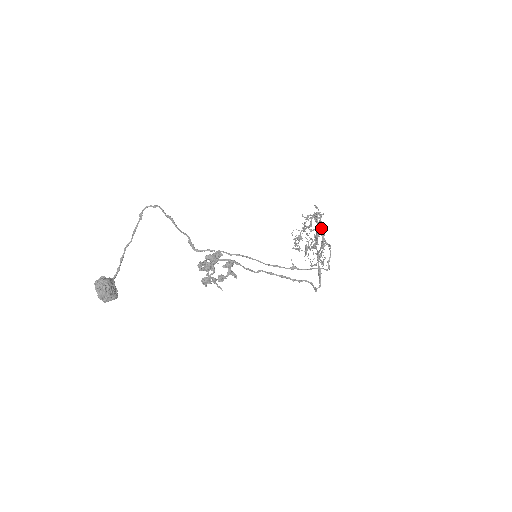
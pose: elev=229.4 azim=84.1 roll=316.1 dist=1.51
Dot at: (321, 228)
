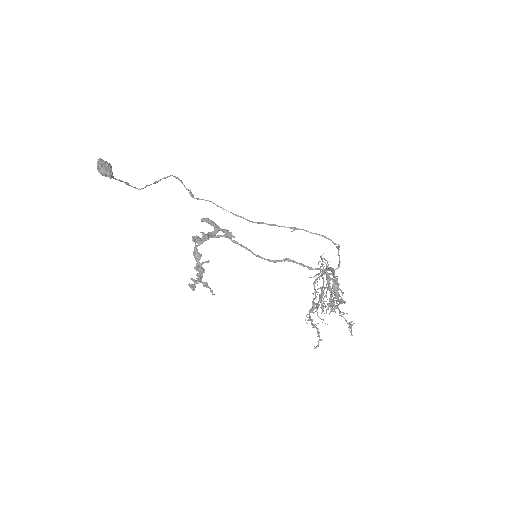
Dot at: (329, 268)
